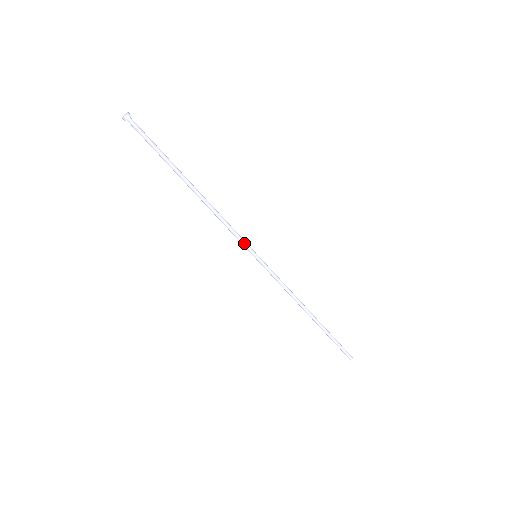
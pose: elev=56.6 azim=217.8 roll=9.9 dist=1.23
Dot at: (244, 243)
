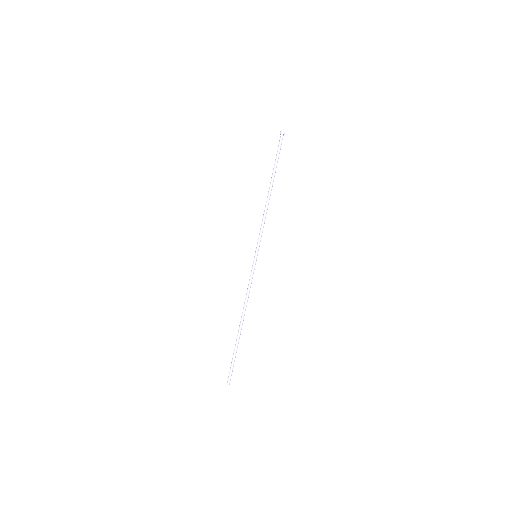
Dot at: (258, 242)
